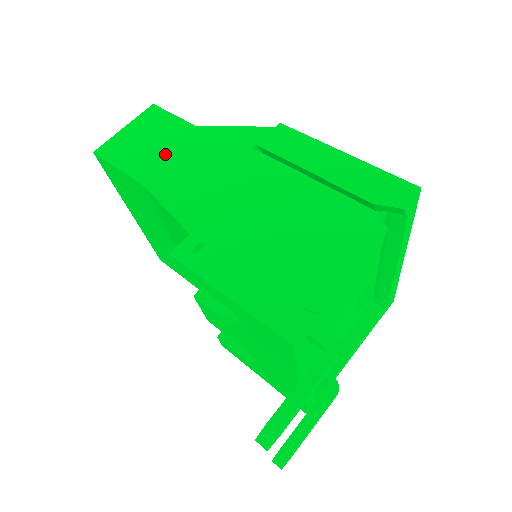
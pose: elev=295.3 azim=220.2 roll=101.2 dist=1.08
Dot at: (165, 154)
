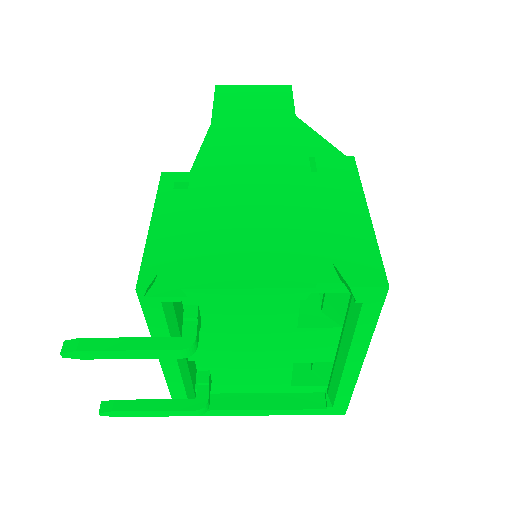
Dot at: (251, 117)
